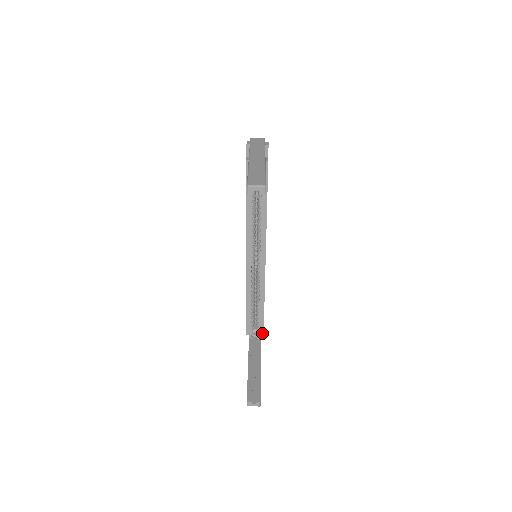
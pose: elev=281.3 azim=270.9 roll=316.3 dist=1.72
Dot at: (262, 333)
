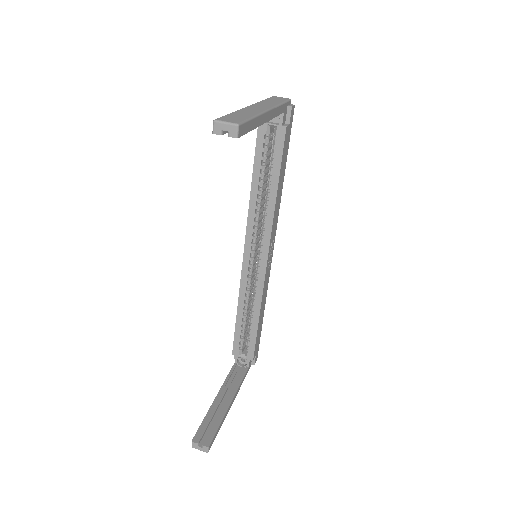
Dot at: (253, 362)
